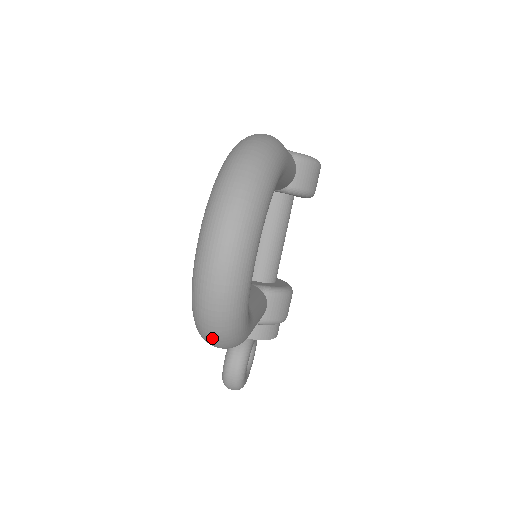
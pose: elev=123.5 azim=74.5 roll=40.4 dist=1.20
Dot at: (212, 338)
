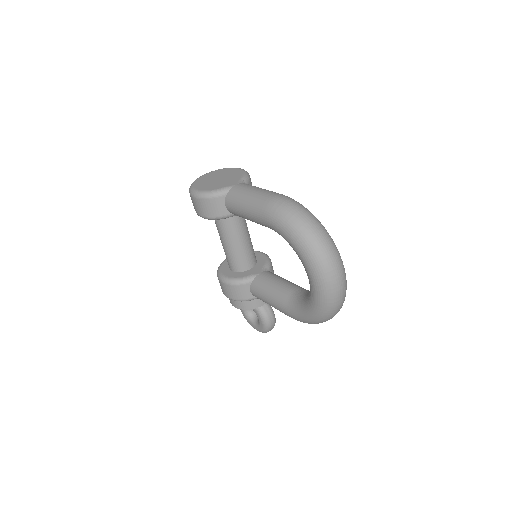
Dot at: occluded
